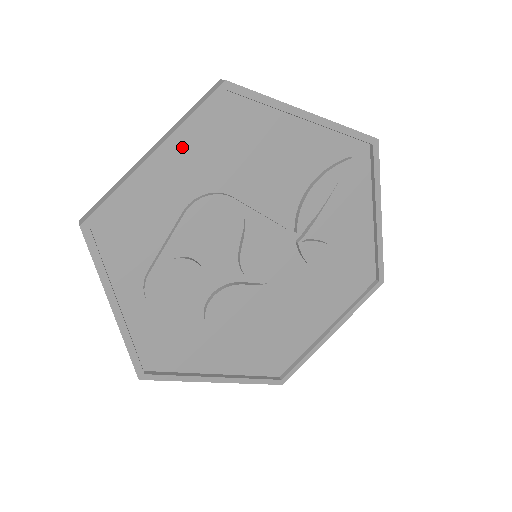
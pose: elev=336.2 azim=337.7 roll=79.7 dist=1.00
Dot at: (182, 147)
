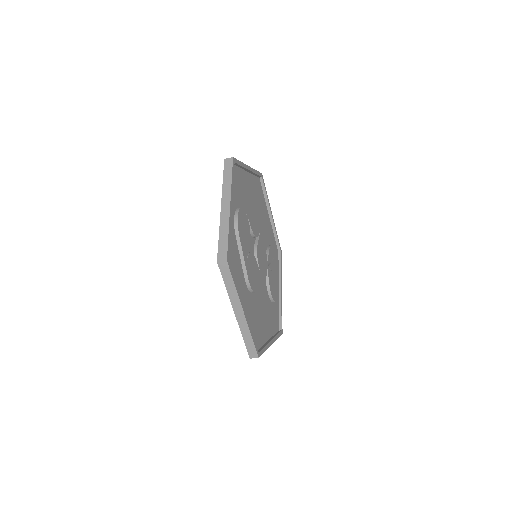
Dot at: (251, 178)
